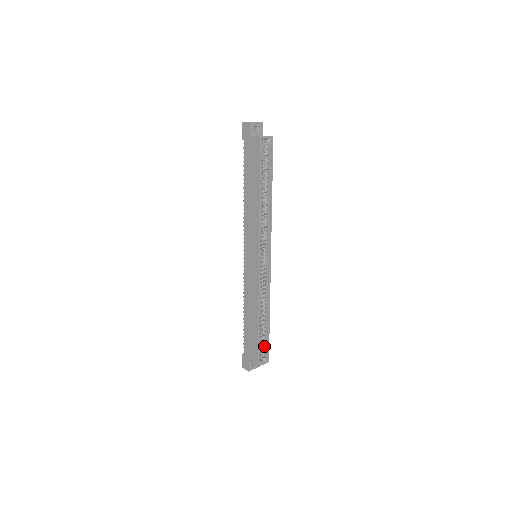
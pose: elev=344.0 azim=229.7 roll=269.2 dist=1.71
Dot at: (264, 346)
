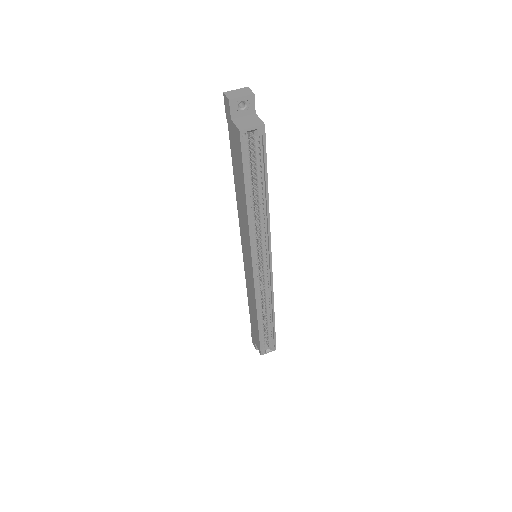
Dot at: (270, 337)
